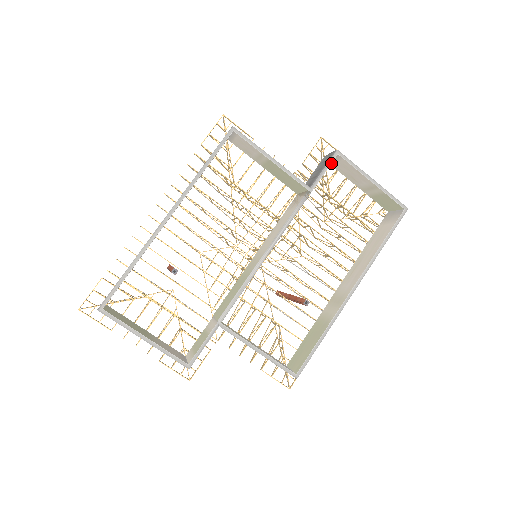
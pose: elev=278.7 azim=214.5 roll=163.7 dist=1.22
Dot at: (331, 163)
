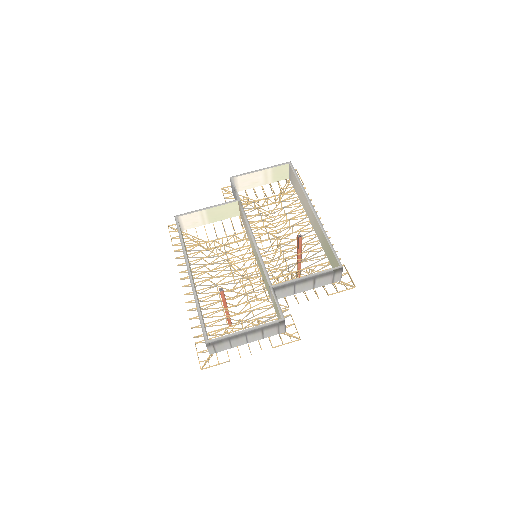
Dot at: (238, 190)
